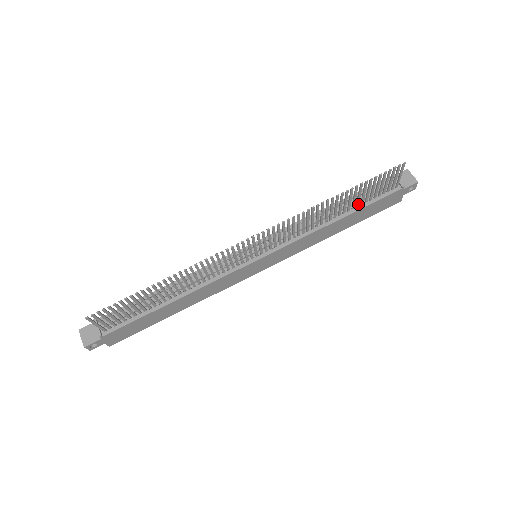
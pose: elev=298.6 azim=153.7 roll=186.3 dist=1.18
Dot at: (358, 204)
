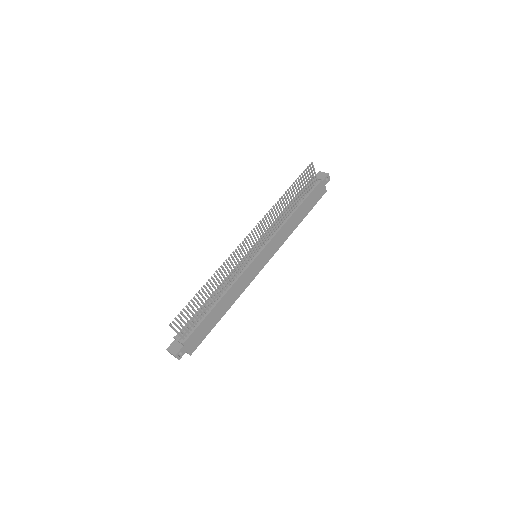
Dot at: (300, 199)
